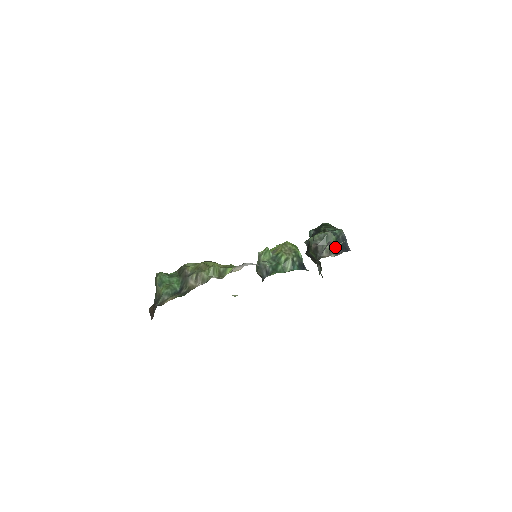
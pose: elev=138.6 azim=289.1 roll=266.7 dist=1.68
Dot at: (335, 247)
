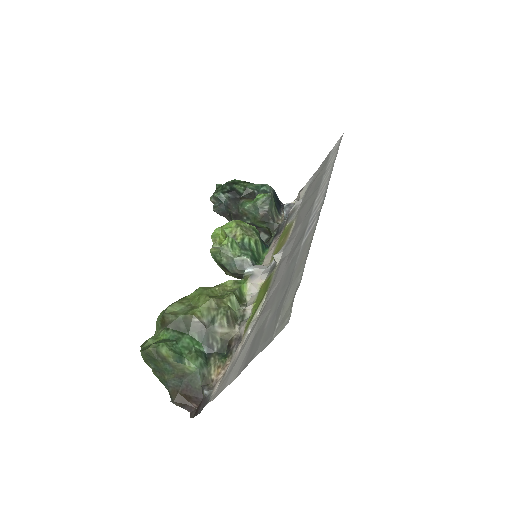
Dot at: (276, 207)
